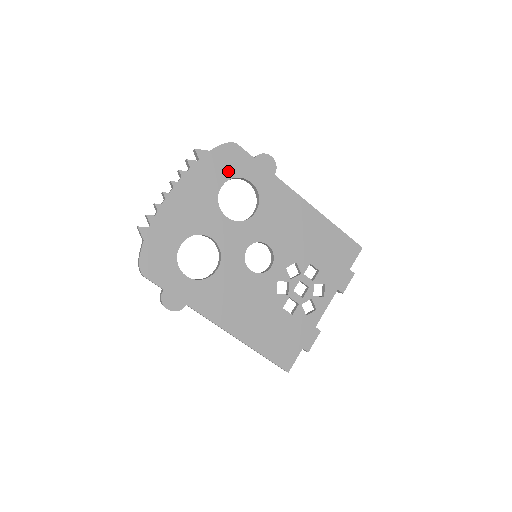
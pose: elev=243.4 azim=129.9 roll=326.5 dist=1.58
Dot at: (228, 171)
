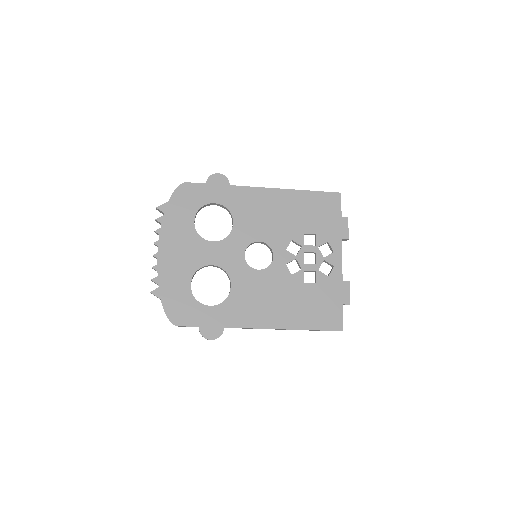
Dot at: (192, 207)
